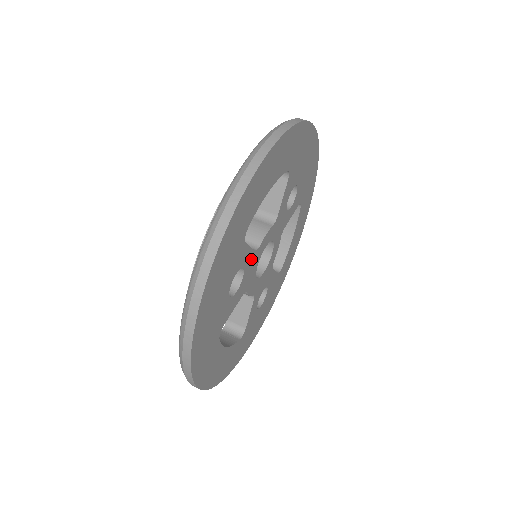
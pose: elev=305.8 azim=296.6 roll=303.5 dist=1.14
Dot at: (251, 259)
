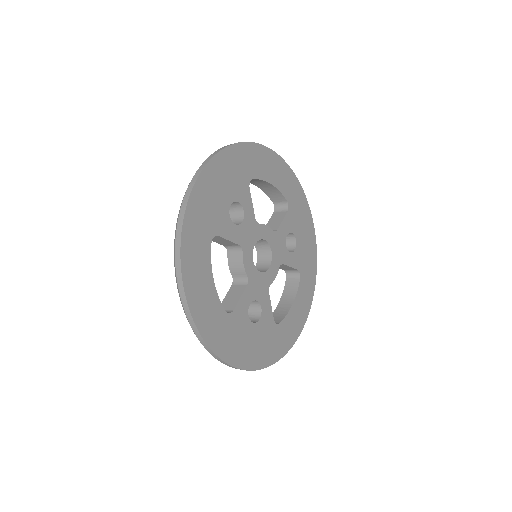
Dot at: (251, 220)
